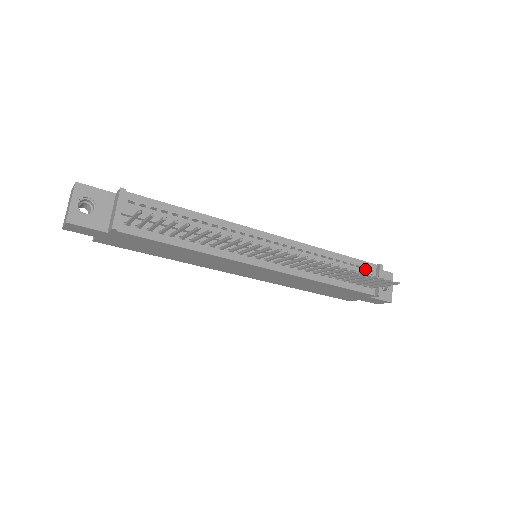
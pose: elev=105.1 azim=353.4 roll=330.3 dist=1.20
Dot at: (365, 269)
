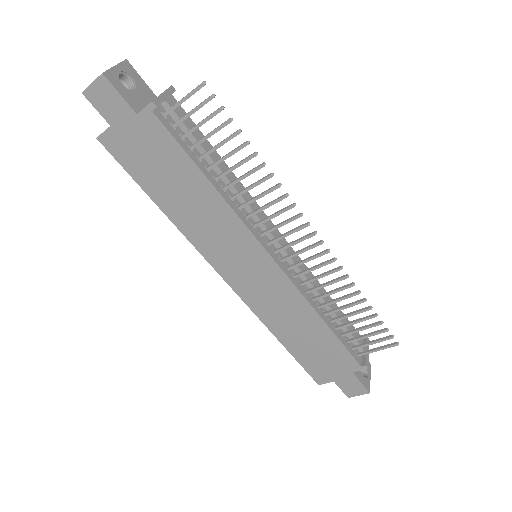
Dot at: occluded
